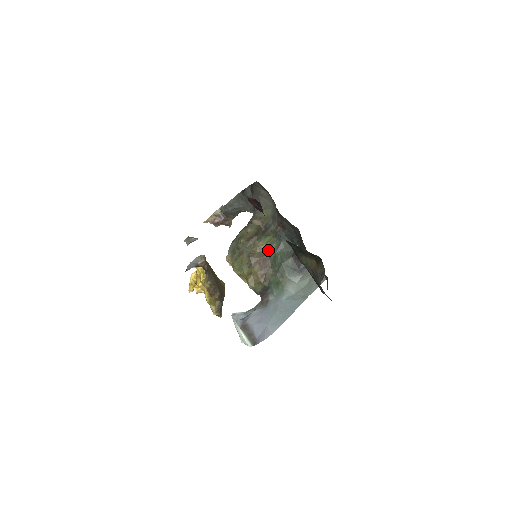
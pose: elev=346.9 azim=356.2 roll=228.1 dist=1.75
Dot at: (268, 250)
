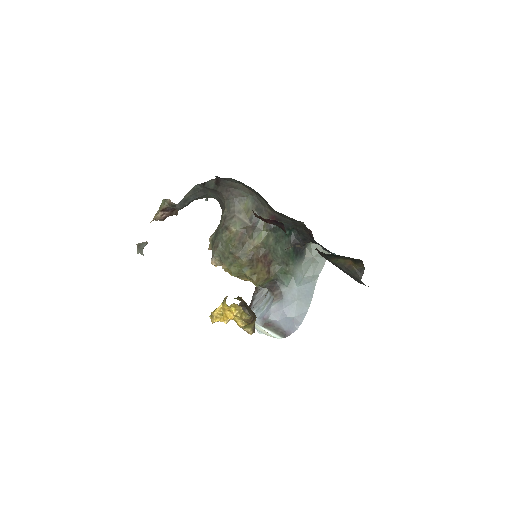
Dot at: (266, 246)
